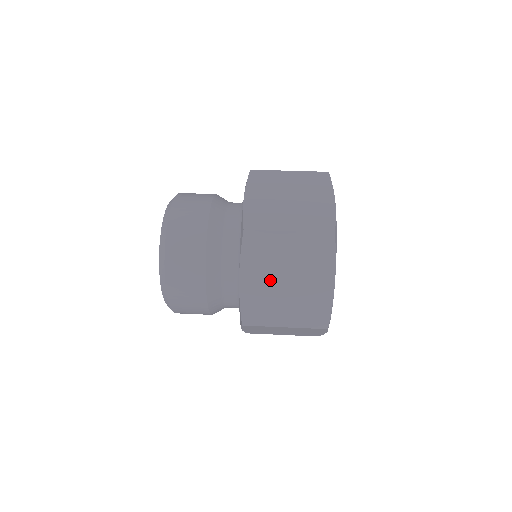
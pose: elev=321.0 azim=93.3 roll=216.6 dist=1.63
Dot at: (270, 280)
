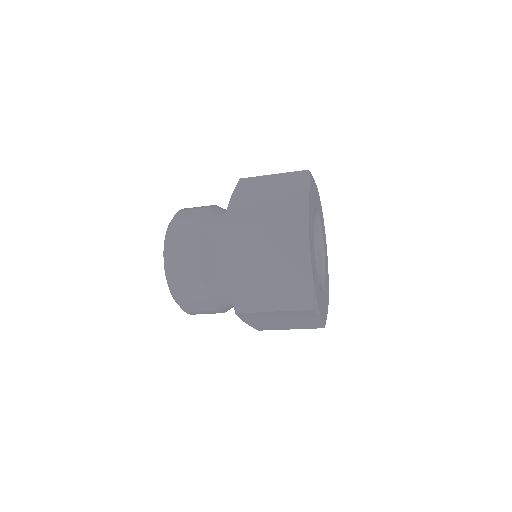
Dot at: (255, 198)
